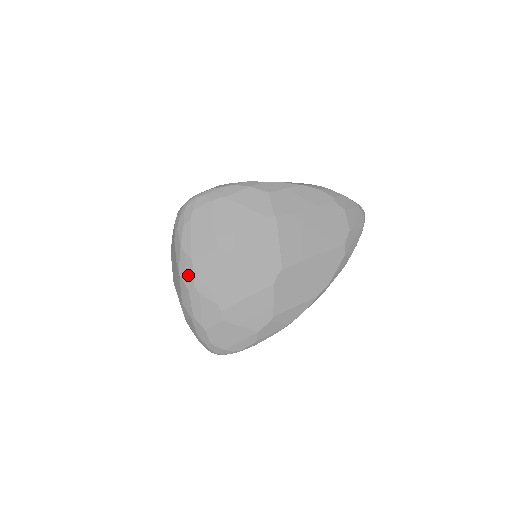
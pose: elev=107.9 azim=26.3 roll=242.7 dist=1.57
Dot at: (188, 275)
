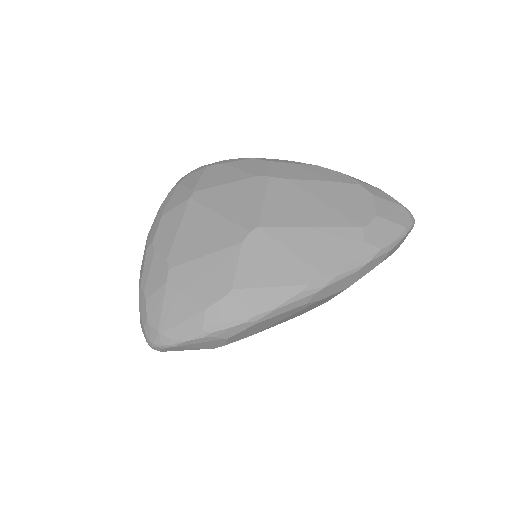
Dot at: (153, 232)
